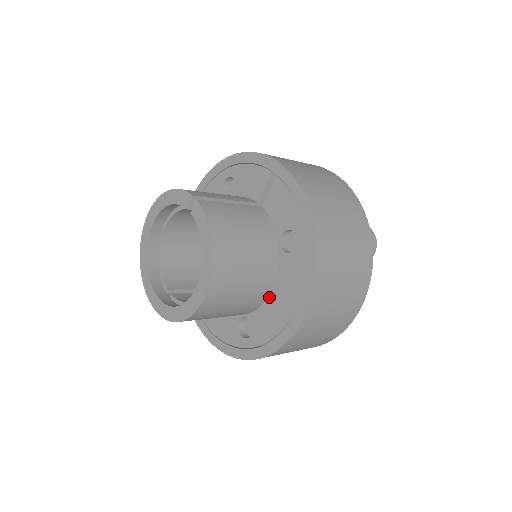
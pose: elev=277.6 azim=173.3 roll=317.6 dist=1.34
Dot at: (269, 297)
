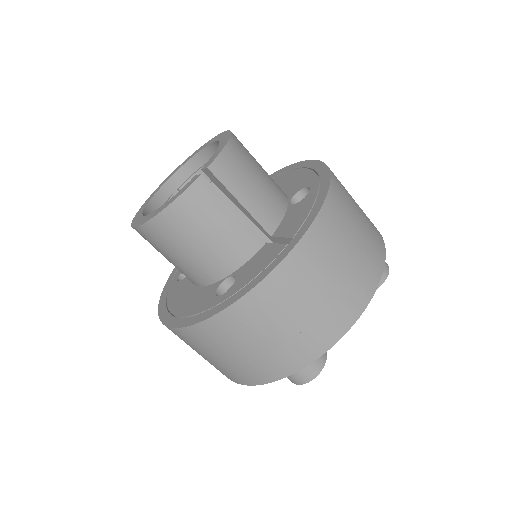
Dot at: (194, 286)
